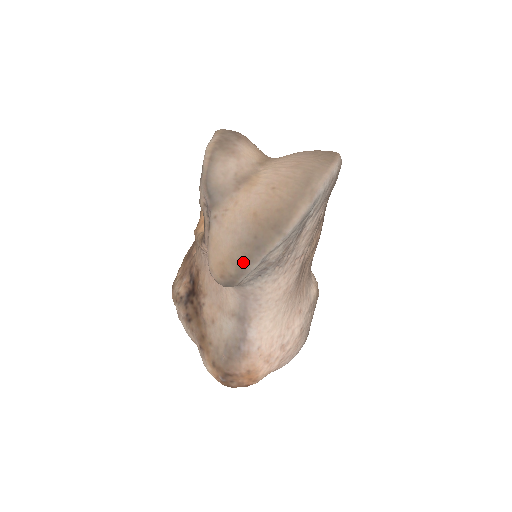
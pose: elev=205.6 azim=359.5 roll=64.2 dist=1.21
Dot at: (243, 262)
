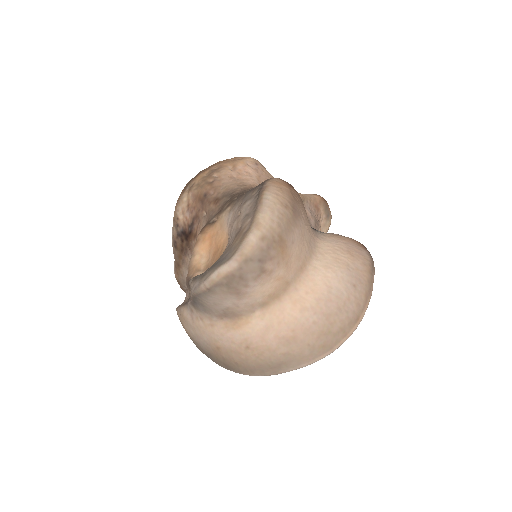
Dot at: (196, 345)
